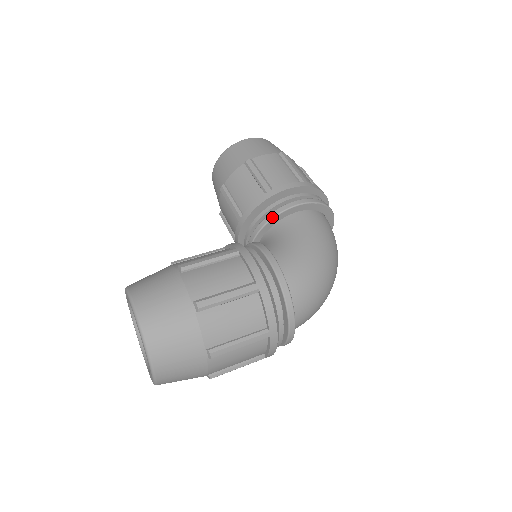
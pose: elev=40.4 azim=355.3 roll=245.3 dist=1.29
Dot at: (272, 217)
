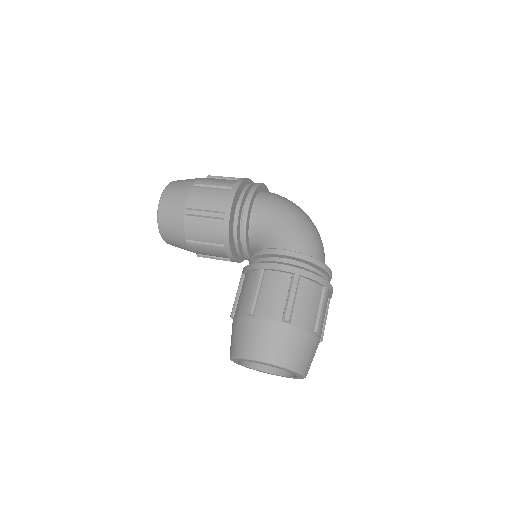
Dot at: (245, 228)
